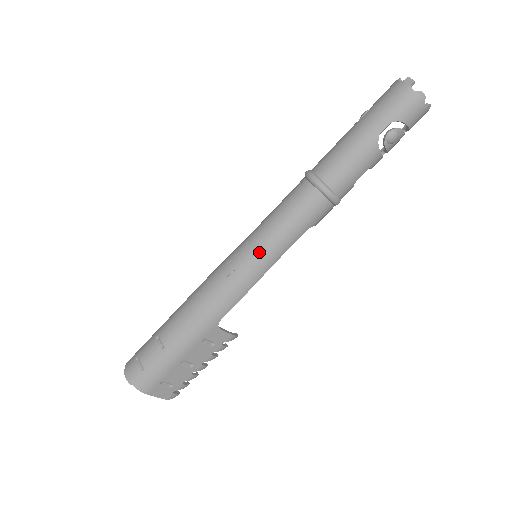
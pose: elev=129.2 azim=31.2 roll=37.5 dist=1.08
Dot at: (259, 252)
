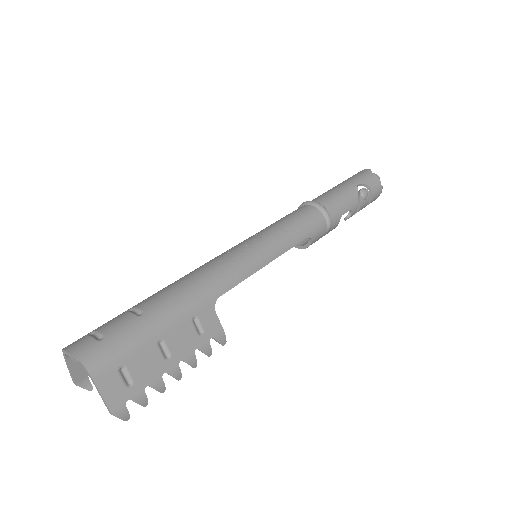
Dot at: (267, 239)
